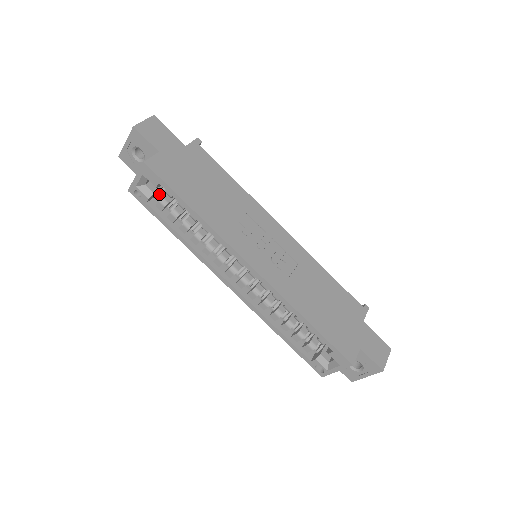
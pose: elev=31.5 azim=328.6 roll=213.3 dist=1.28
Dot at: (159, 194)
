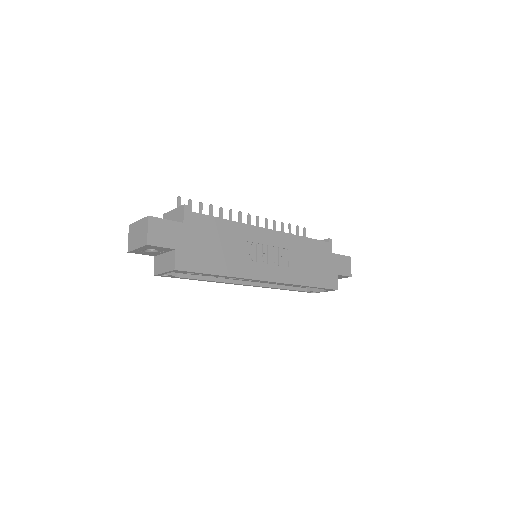
Dot at: occluded
